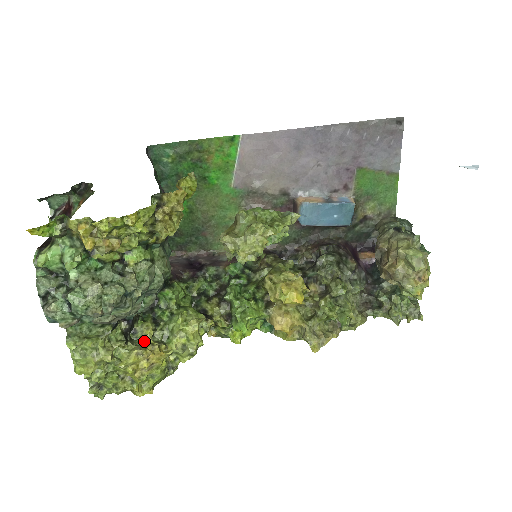
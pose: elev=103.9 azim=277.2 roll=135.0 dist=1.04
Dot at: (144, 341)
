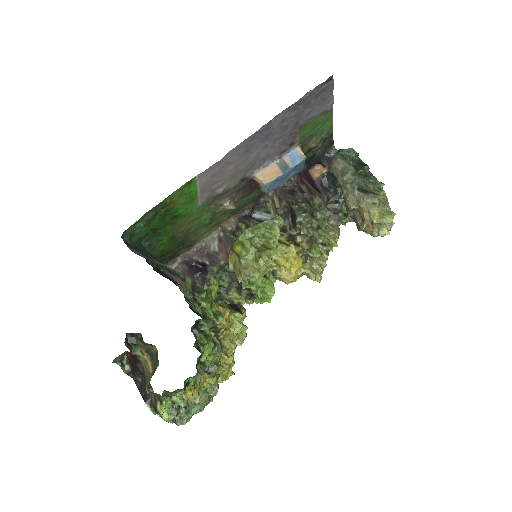
Dot at: occluded
